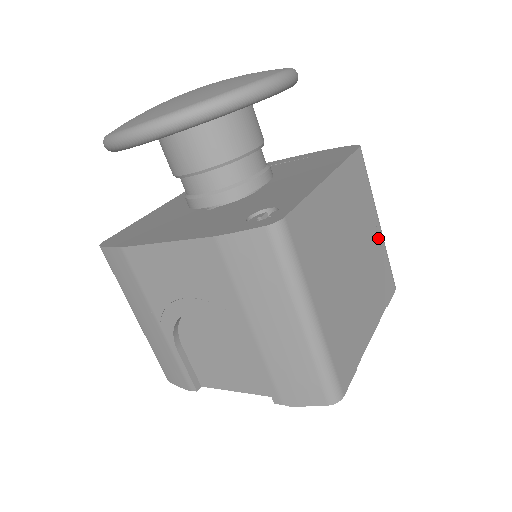
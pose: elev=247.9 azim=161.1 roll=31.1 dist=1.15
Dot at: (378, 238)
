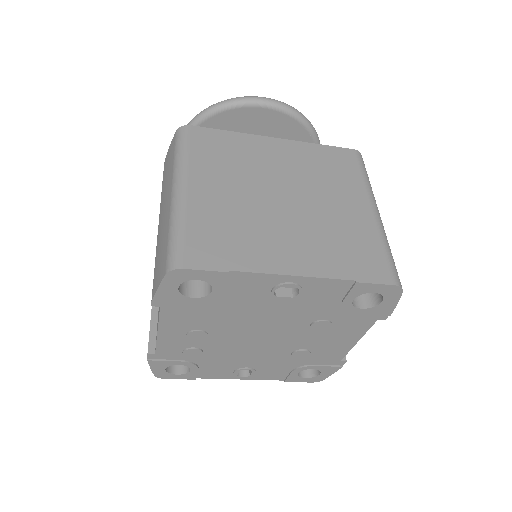
Dot at: (363, 218)
